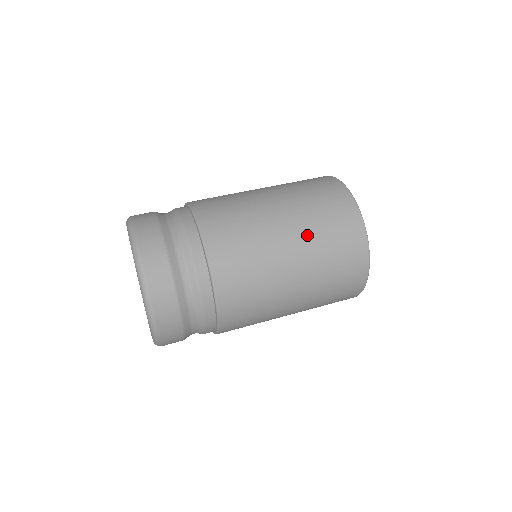
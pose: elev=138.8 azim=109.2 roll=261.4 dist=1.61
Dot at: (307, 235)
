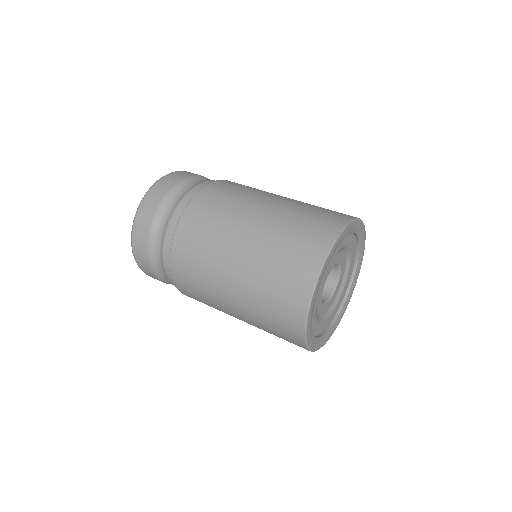
Dot at: (252, 271)
